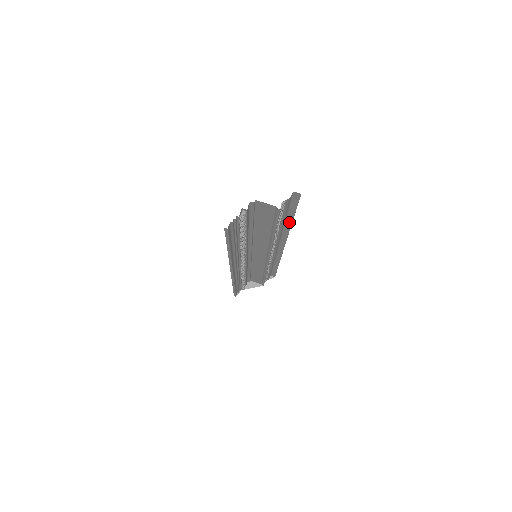
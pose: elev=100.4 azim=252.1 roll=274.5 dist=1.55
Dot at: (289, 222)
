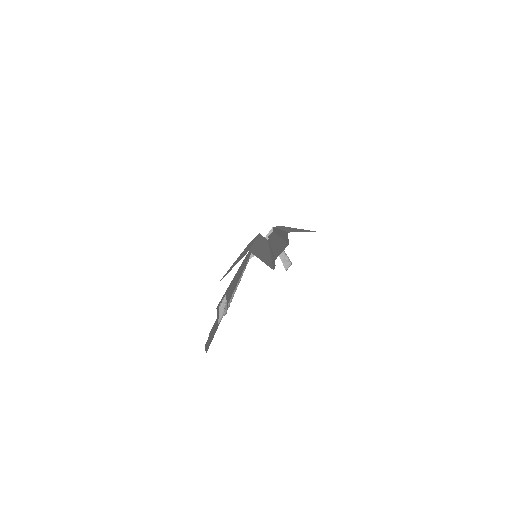
Dot at: occluded
